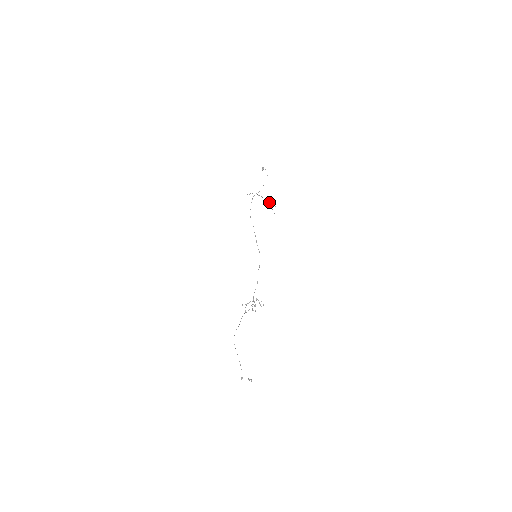
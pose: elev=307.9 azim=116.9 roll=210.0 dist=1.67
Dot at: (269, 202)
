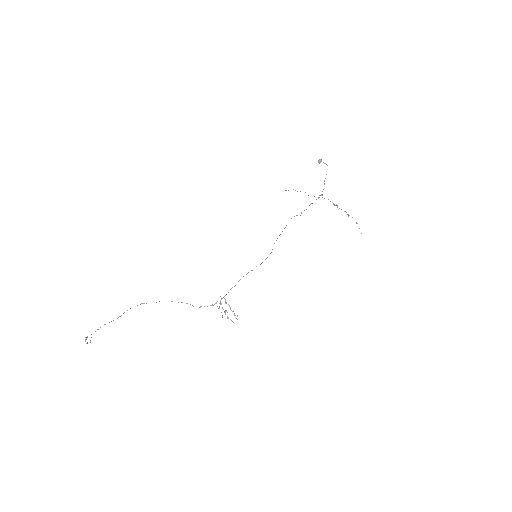
Dot at: (341, 209)
